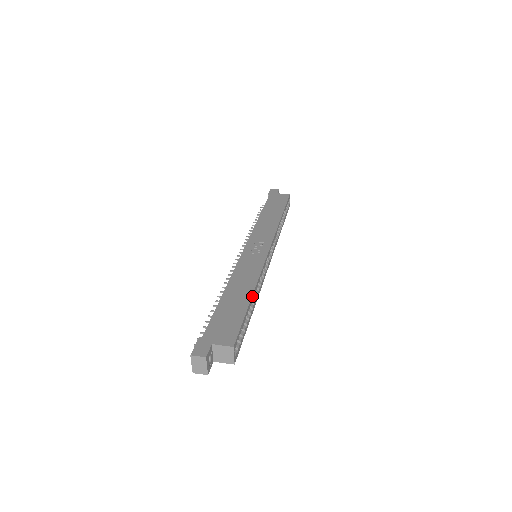
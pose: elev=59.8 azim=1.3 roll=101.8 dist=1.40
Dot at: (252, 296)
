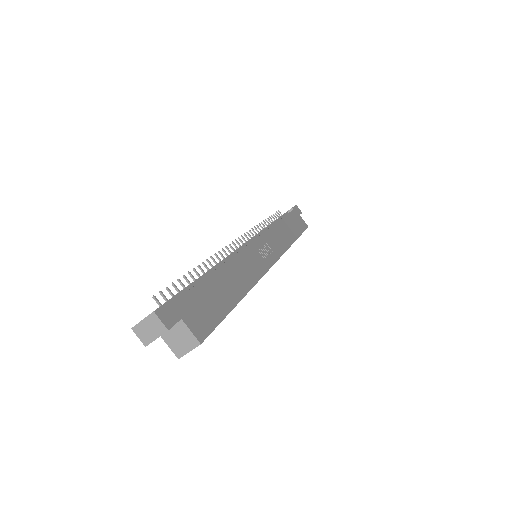
Dot at: (241, 299)
